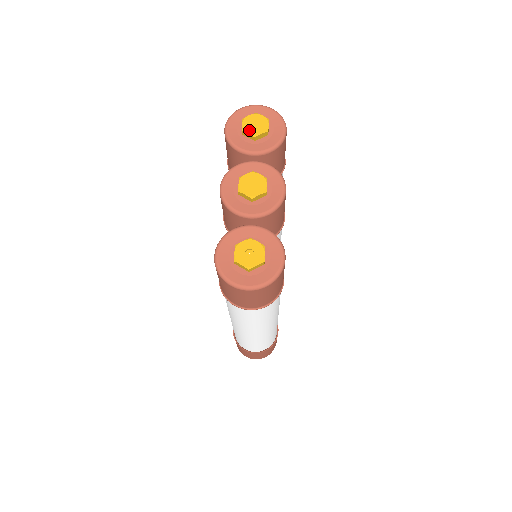
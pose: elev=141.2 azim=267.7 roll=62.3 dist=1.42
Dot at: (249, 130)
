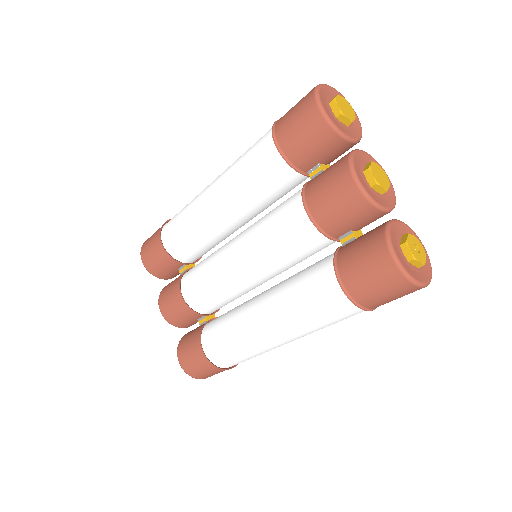
Dot at: (346, 114)
